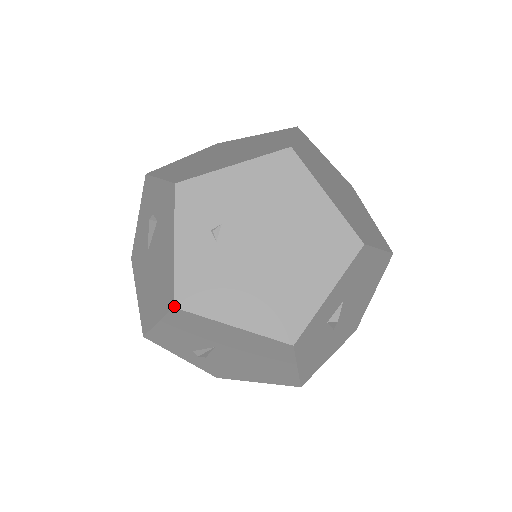
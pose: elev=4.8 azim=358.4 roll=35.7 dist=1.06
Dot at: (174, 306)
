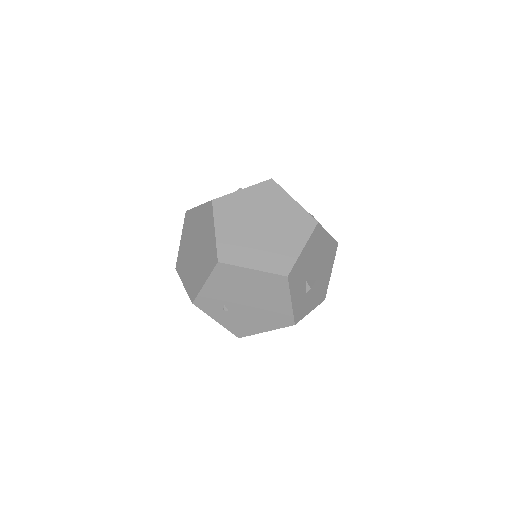
Dot at: occluded
